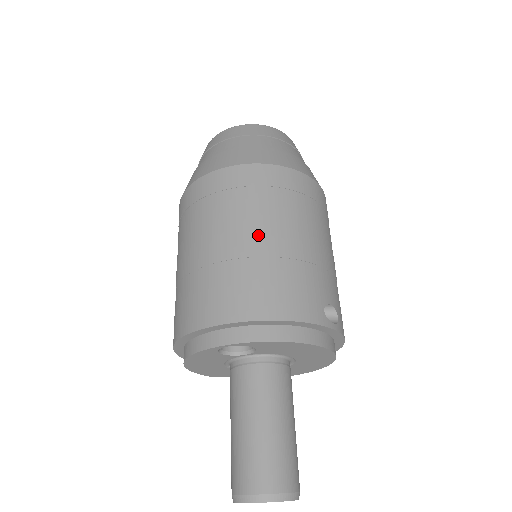
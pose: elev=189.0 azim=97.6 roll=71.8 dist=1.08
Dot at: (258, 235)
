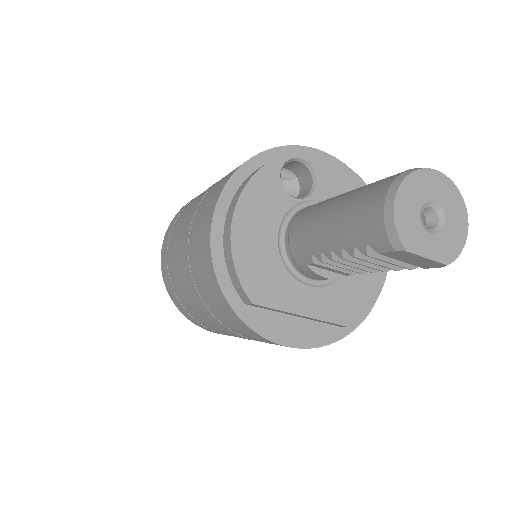
Dot at: occluded
